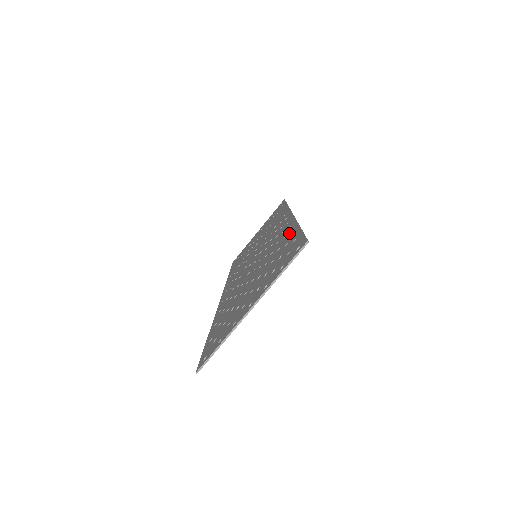
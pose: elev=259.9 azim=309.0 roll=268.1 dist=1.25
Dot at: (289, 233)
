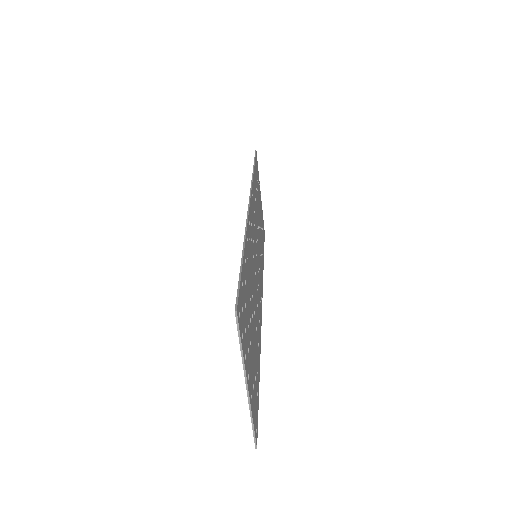
Dot at: occluded
